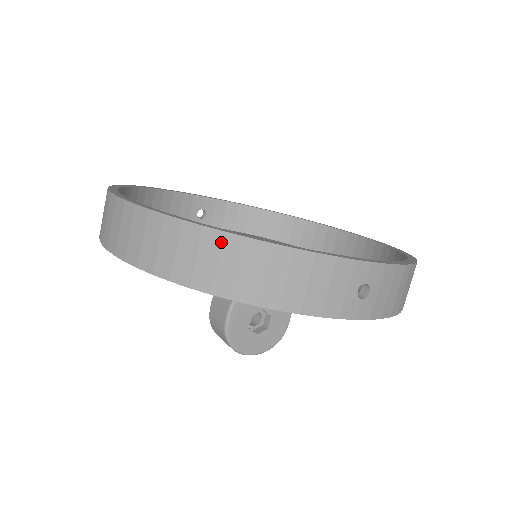
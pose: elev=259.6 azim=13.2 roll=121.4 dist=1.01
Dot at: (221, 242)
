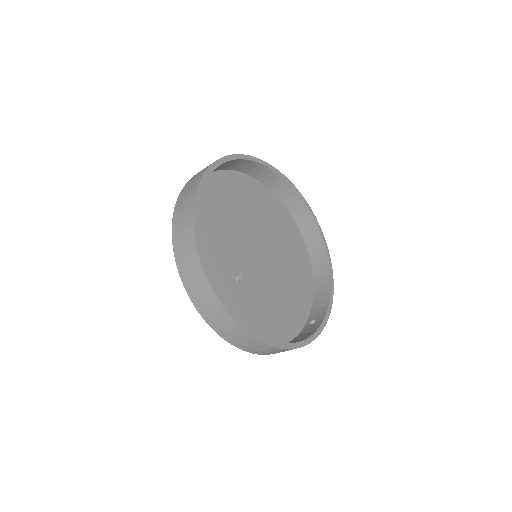
Dot at: (285, 350)
